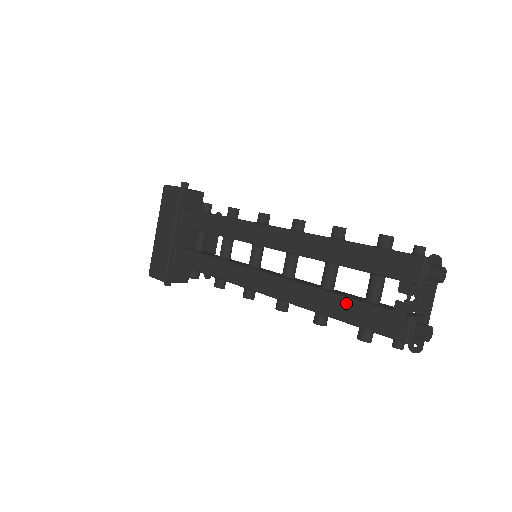
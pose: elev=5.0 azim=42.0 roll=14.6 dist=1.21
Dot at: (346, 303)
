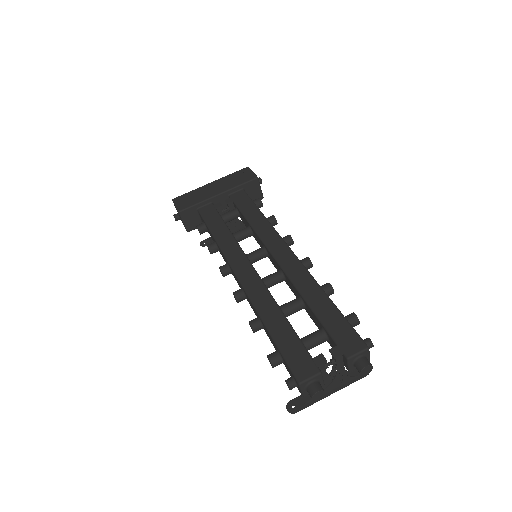
Dot at: (286, 327)
